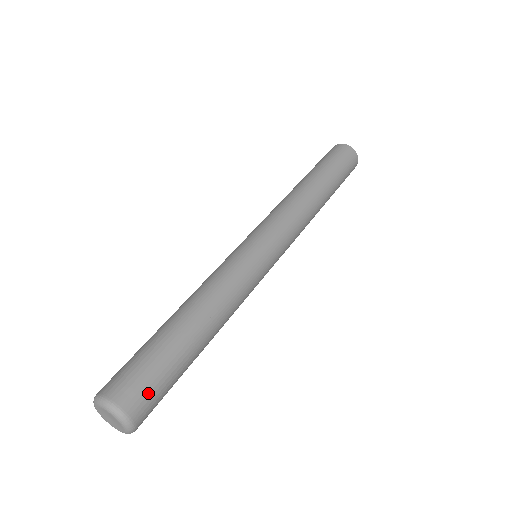
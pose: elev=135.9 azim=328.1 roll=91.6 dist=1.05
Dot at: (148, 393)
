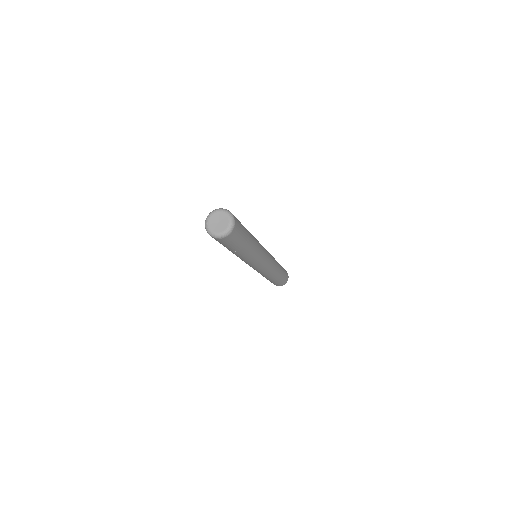
Dot at: (237, 220)
